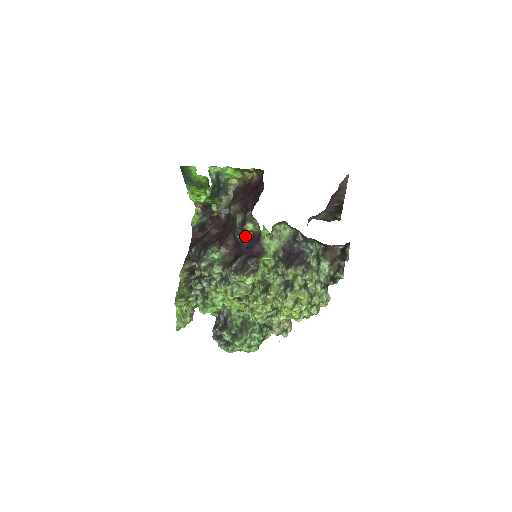
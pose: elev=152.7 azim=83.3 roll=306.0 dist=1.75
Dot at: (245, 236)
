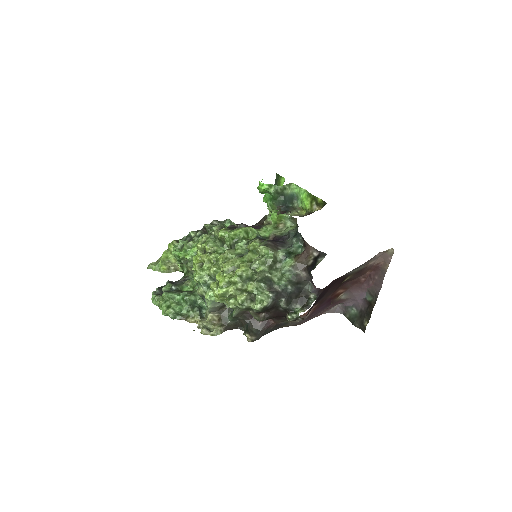
Dot at: occluded
